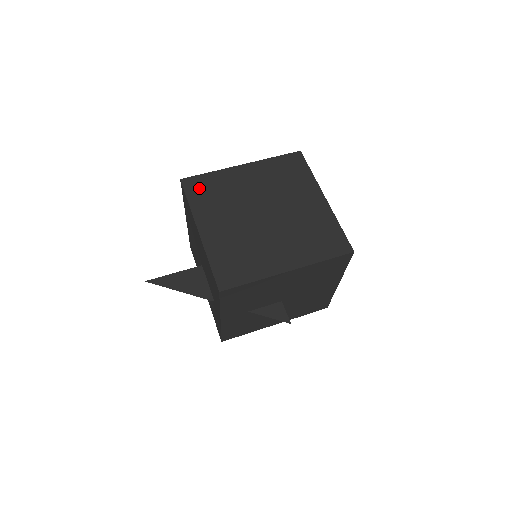
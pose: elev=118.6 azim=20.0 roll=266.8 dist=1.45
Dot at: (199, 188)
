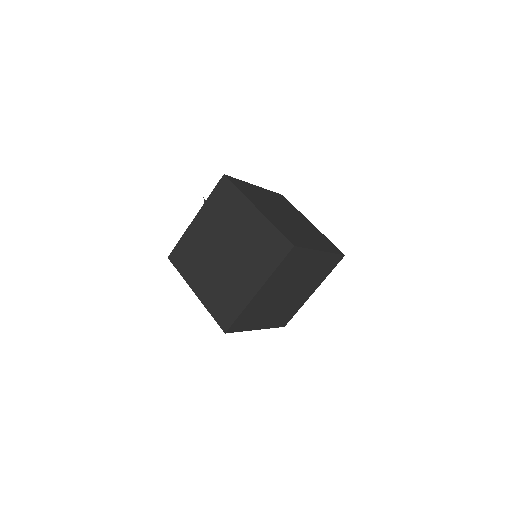
Dot at: (223, 193)
